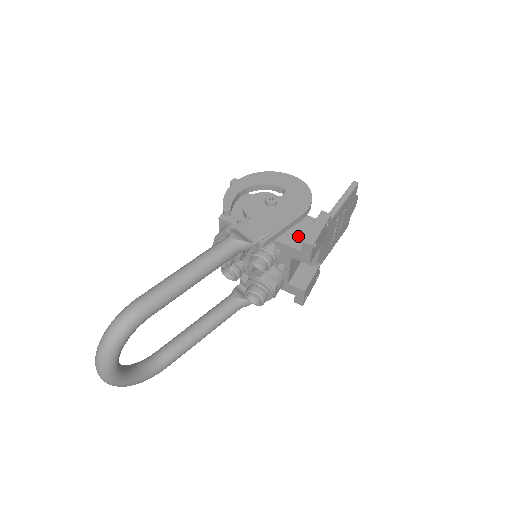
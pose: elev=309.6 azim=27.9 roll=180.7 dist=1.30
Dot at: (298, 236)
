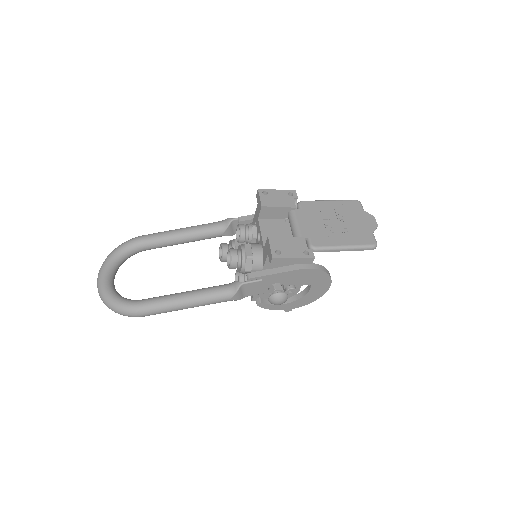
Dot at: occluded
